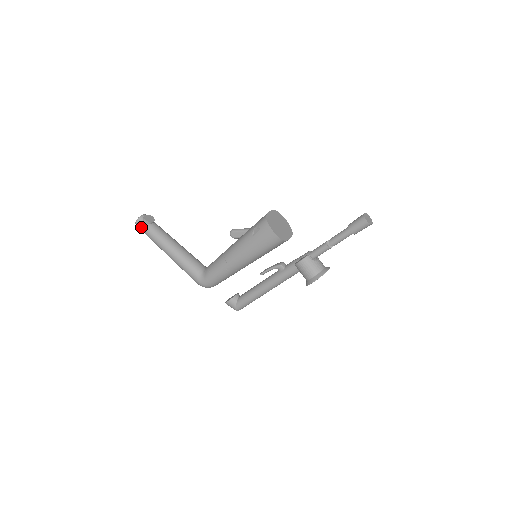
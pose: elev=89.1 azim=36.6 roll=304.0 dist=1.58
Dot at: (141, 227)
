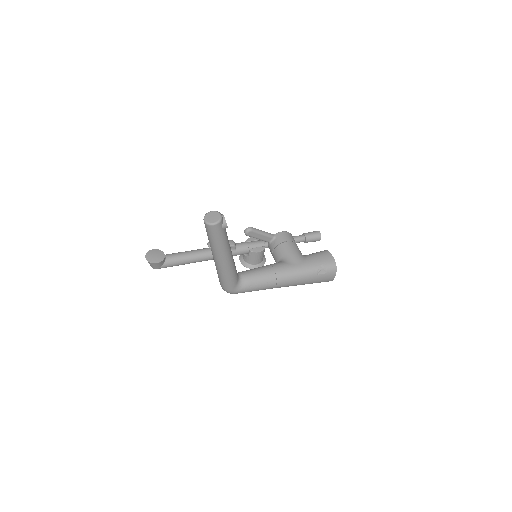
Dot at: (217, 231)
